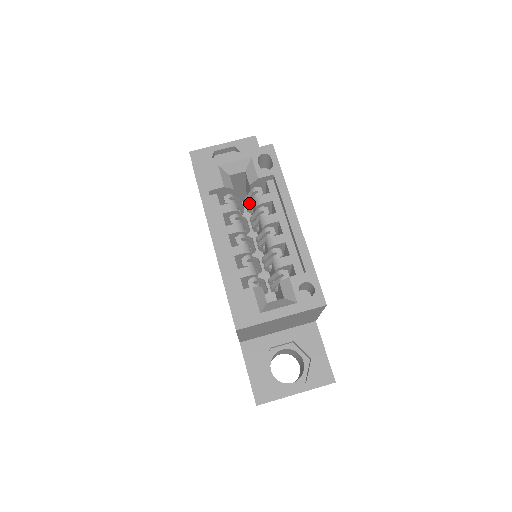
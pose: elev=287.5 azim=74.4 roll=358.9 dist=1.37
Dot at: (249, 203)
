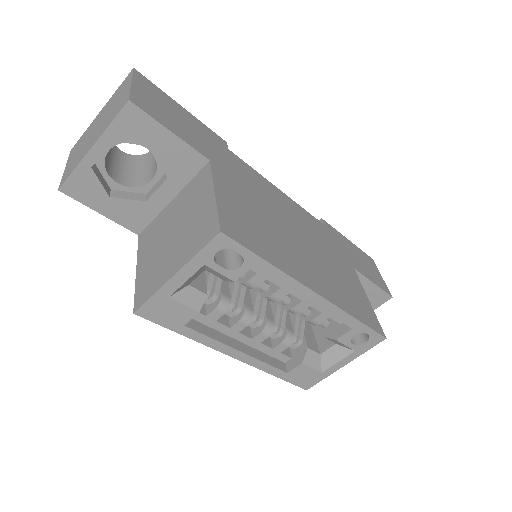
Dot at: occluded
